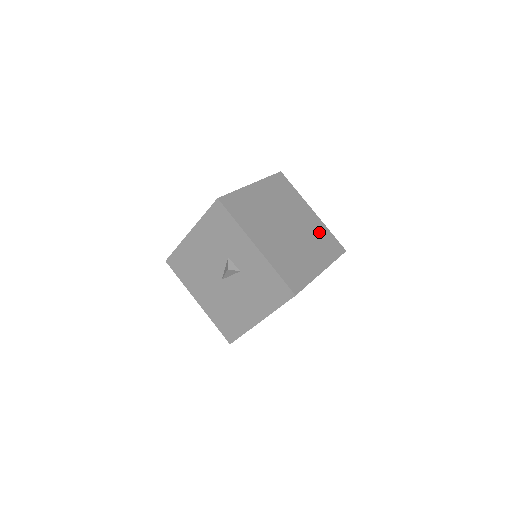
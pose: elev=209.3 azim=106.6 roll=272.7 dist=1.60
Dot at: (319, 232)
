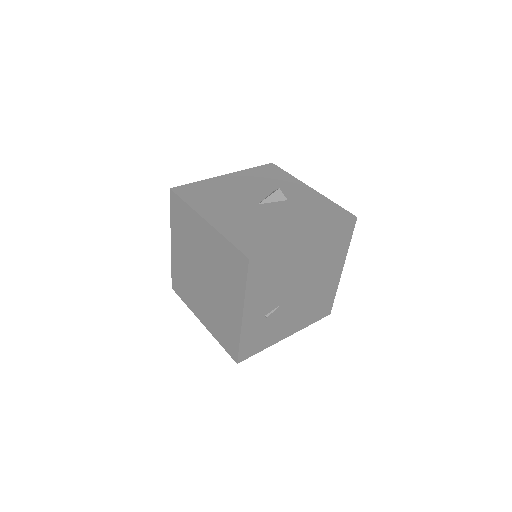
Dot at: occluded
